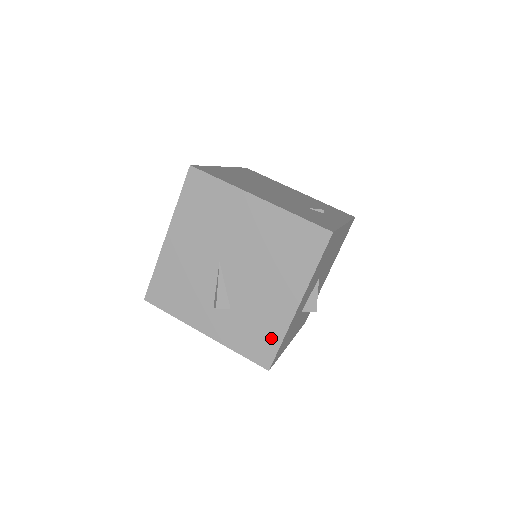
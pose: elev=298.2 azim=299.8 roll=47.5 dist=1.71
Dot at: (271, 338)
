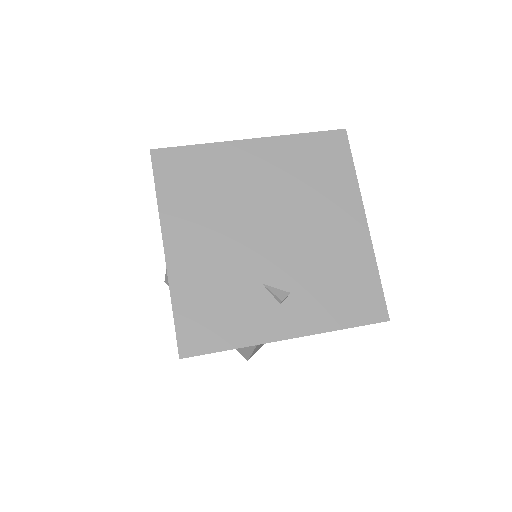
Dot at: occluded
